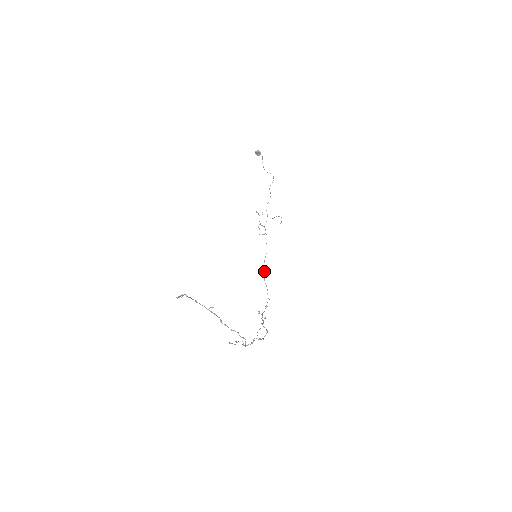
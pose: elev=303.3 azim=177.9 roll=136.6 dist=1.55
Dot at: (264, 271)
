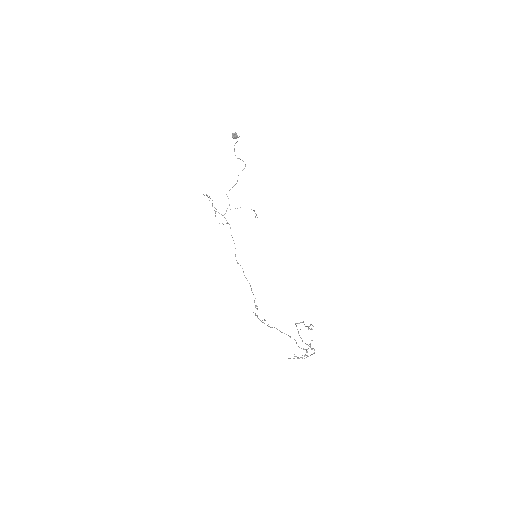
Dot at: occluded
